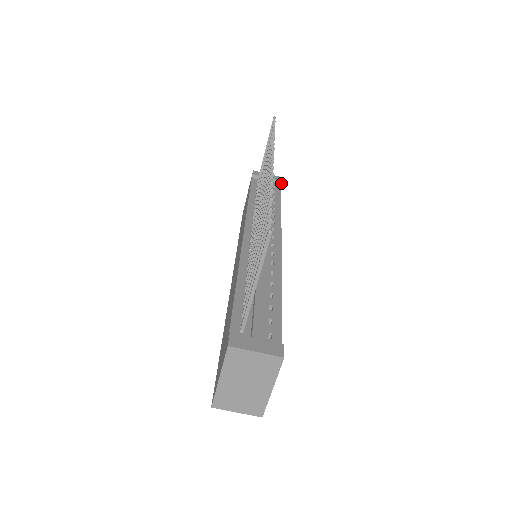
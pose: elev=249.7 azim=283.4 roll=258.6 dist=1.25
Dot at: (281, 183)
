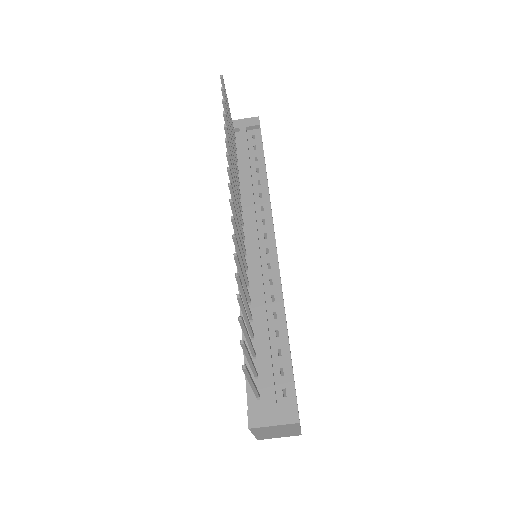
Dot at: occluded
